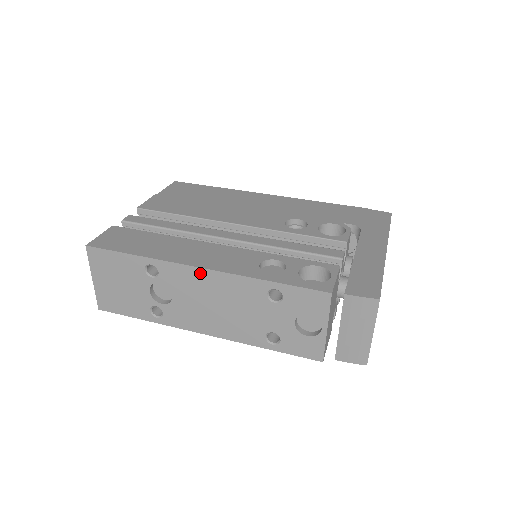
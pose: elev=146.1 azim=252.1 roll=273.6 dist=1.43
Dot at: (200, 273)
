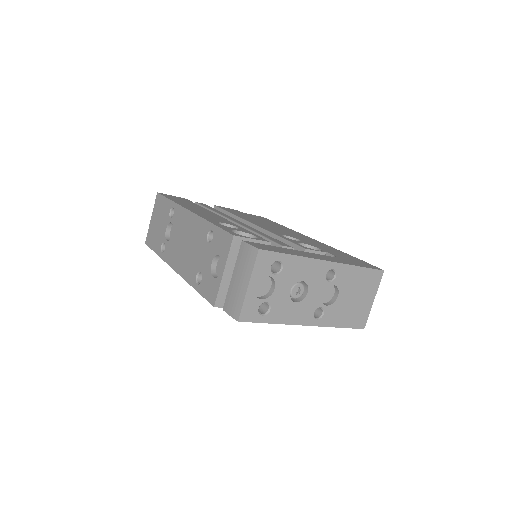
Dot at: (188, 215)
